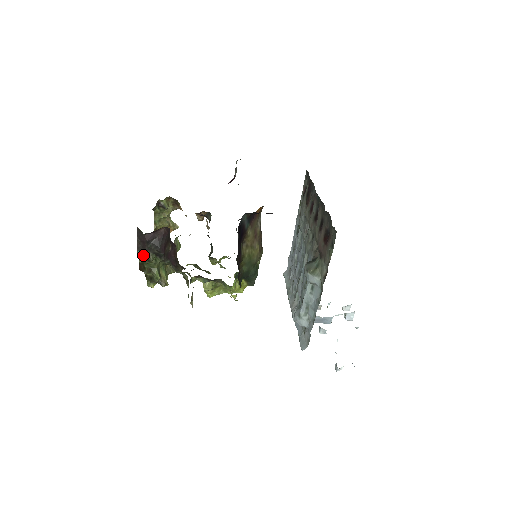
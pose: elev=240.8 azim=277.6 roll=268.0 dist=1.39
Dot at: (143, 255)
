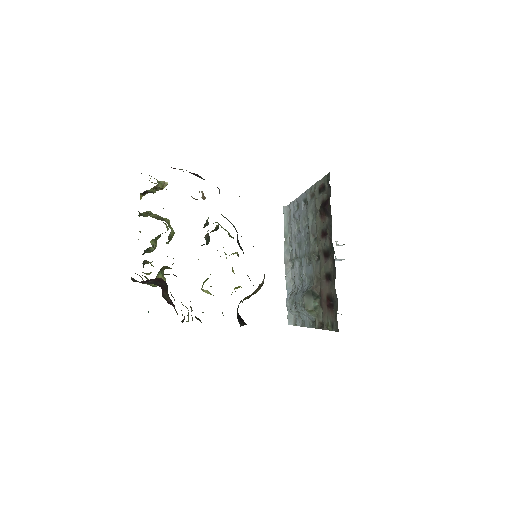
Dot at: occluded
